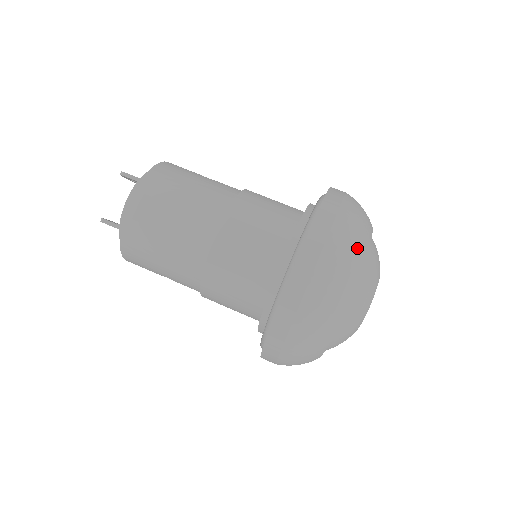
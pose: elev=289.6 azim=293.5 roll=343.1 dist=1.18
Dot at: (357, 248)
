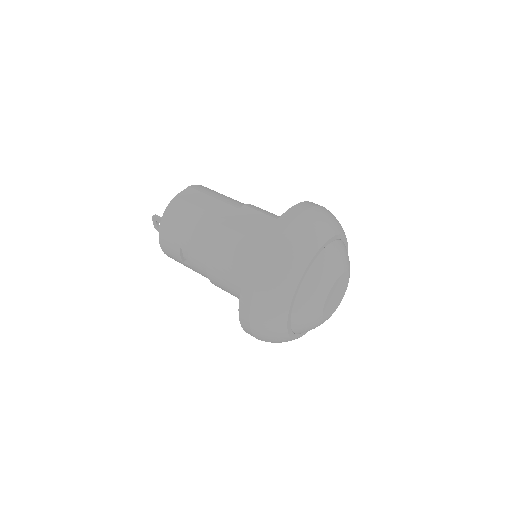
Dot at: (332, 224)
